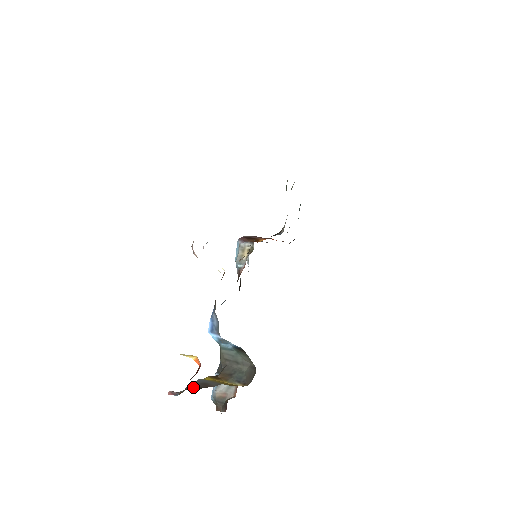
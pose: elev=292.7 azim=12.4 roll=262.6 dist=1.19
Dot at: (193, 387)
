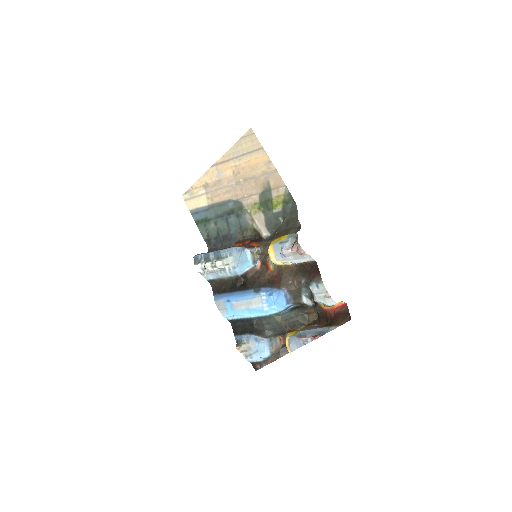
Dot at: (325, 326)
